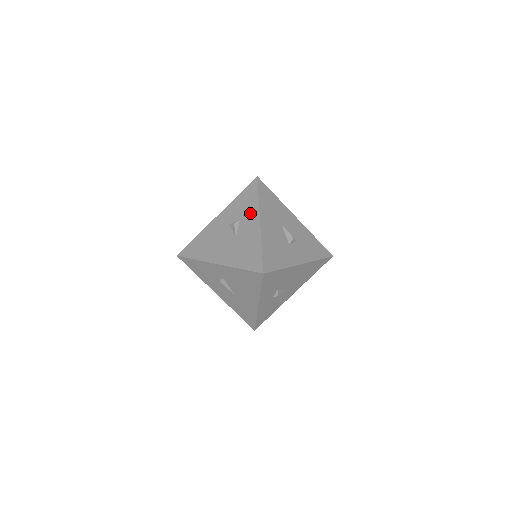
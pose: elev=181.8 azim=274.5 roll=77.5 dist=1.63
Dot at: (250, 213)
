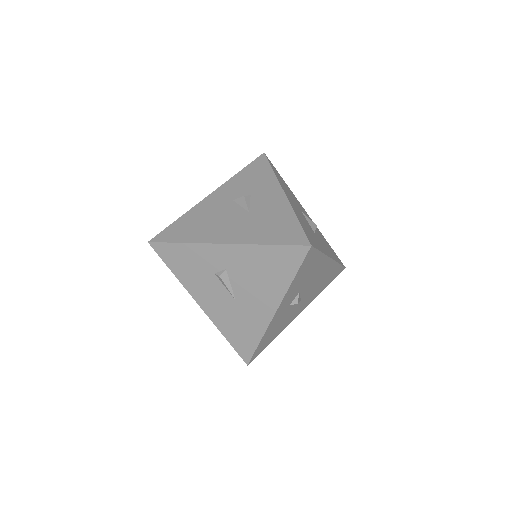
Dot at: (265, 186)
